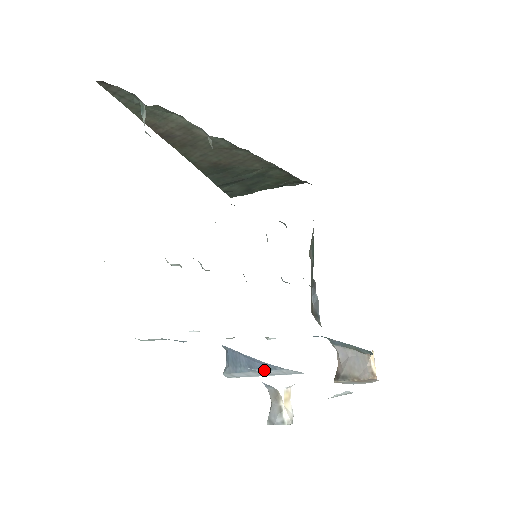
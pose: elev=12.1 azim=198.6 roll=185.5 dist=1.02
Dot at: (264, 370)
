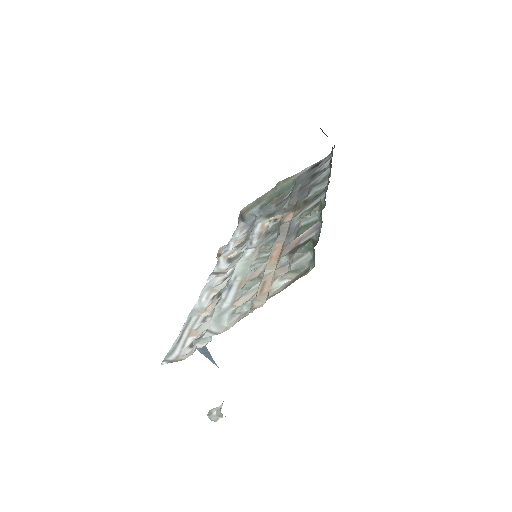
Dot at: occluded
